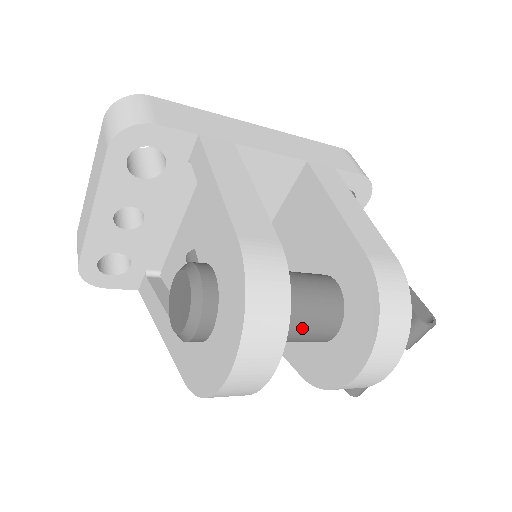
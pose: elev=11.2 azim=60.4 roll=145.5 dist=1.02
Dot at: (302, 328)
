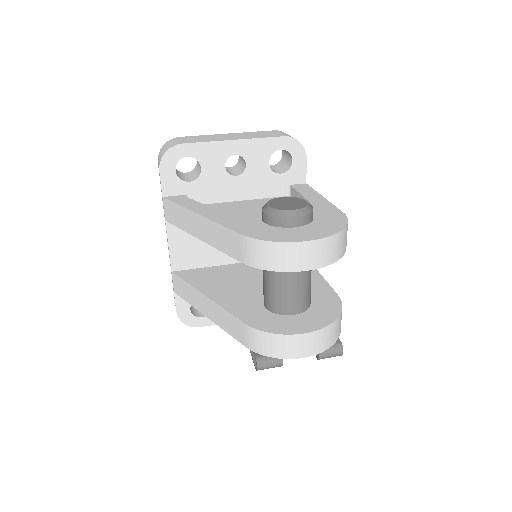
Dot at: (301, 286)
